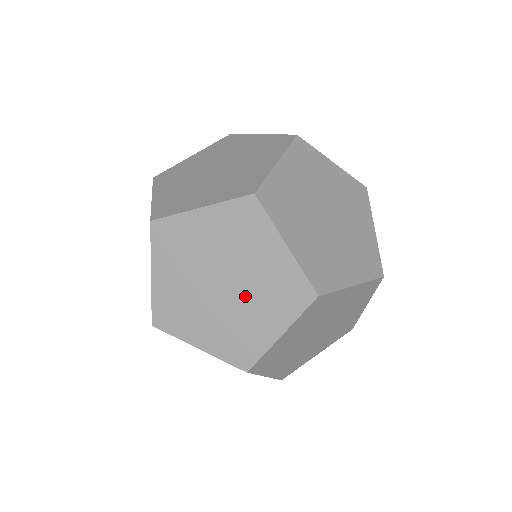
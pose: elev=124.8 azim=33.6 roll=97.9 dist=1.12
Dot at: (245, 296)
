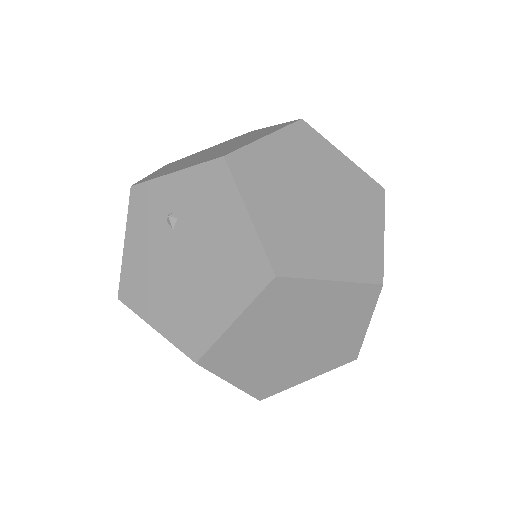
Dot at: (341, 207)
